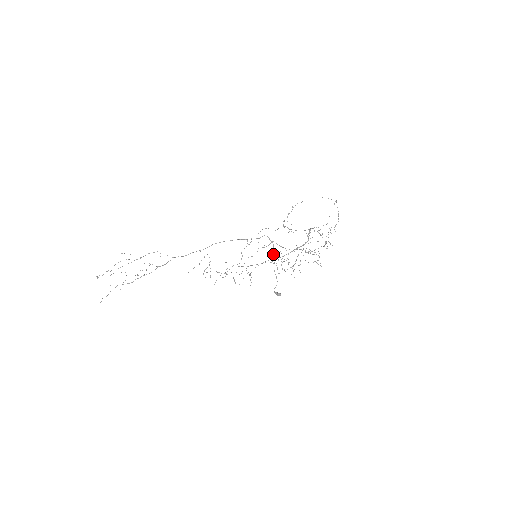
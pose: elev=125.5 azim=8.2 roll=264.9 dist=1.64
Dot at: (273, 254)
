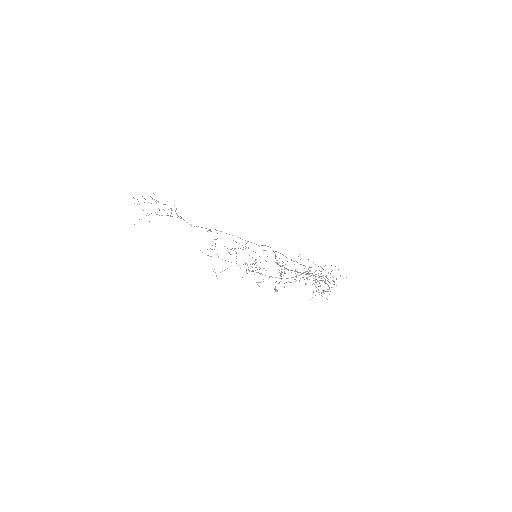
Dot at: (279, 258)
